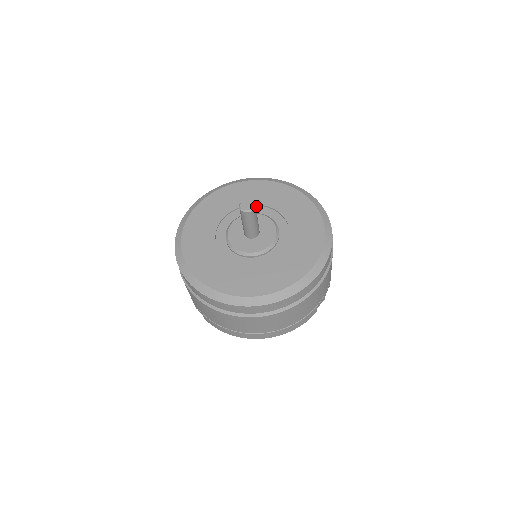
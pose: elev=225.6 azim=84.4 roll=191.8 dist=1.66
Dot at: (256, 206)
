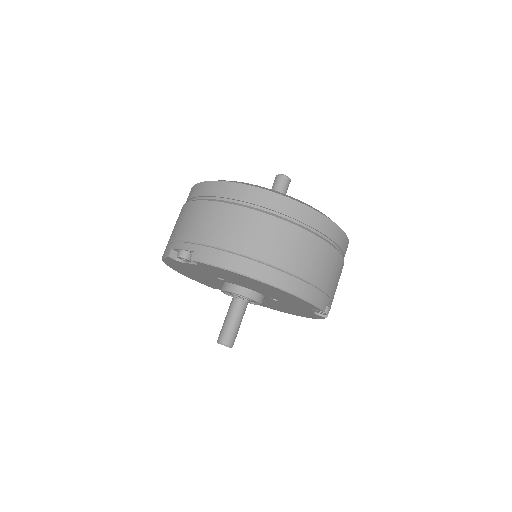
Dot at: occluded
